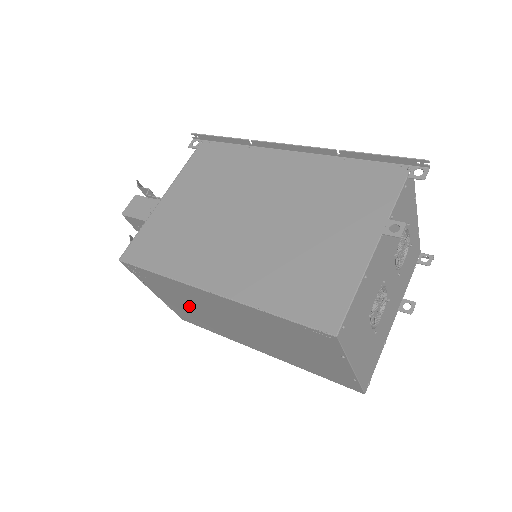
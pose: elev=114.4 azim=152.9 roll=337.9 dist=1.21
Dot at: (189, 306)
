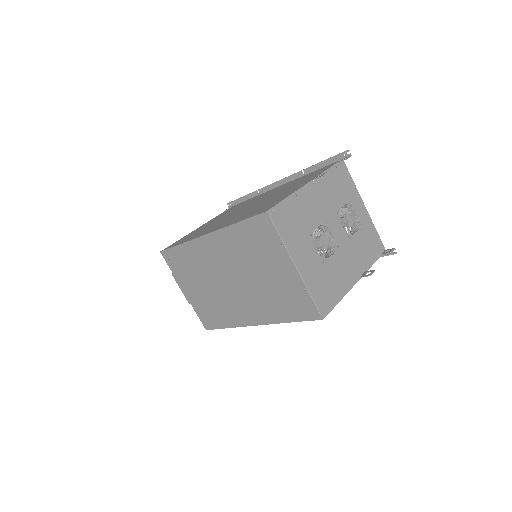
Dot at: (203, 286)
